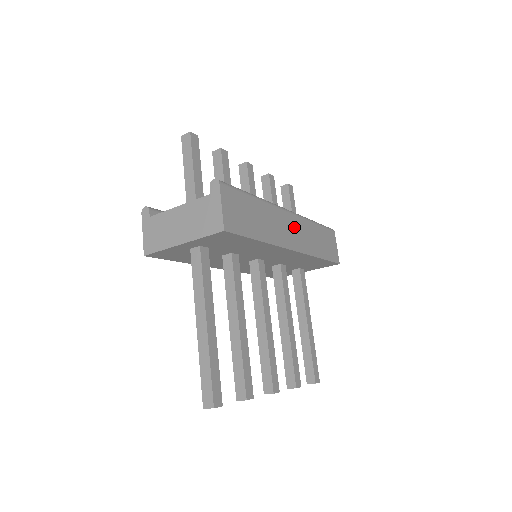
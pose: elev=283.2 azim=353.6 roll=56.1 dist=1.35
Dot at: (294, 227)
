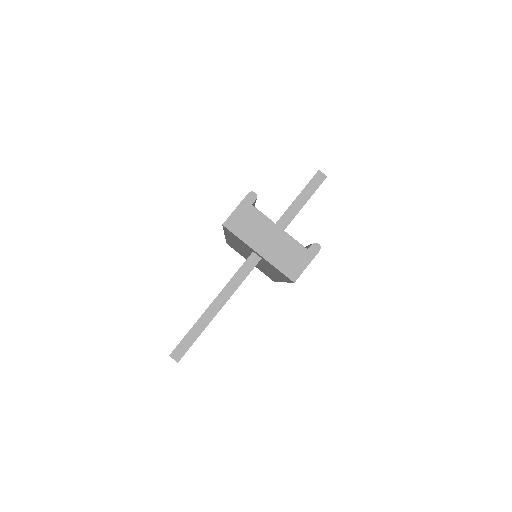
Dot at: occluded
